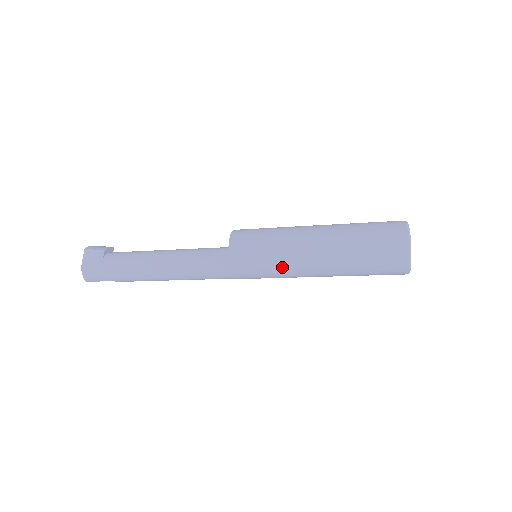
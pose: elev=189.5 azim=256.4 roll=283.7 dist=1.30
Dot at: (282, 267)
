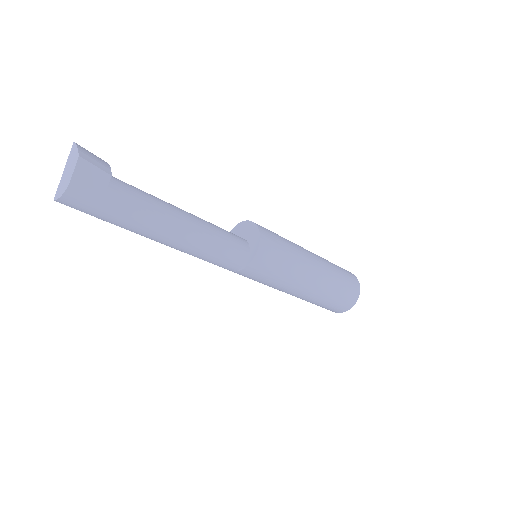
Dot at: (280, 284)
